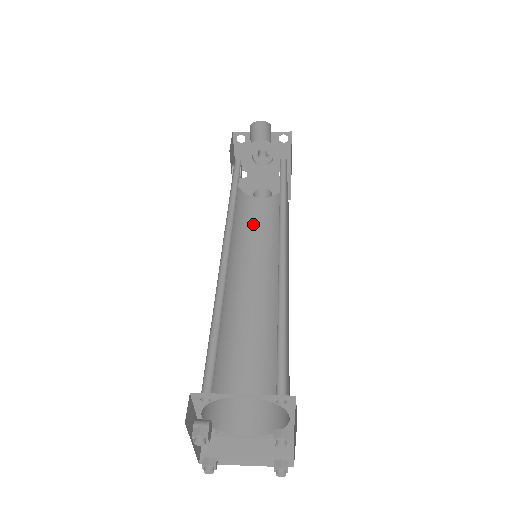
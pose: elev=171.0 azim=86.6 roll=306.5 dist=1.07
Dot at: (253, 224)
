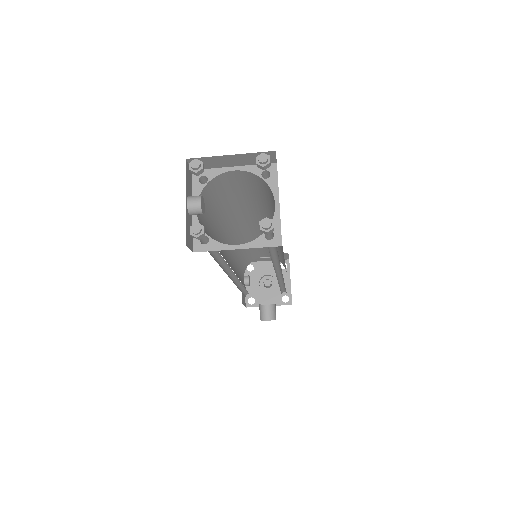
Dot at: occluded
